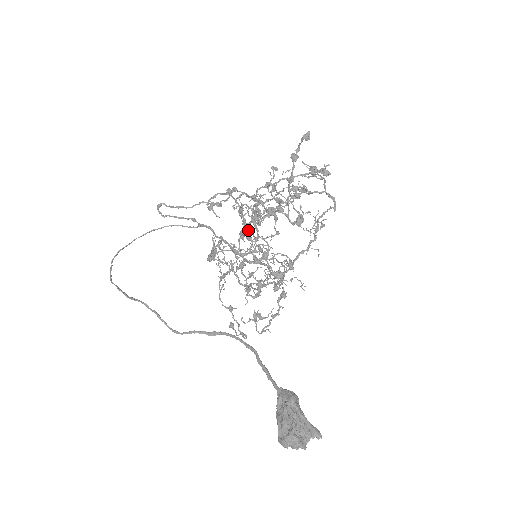
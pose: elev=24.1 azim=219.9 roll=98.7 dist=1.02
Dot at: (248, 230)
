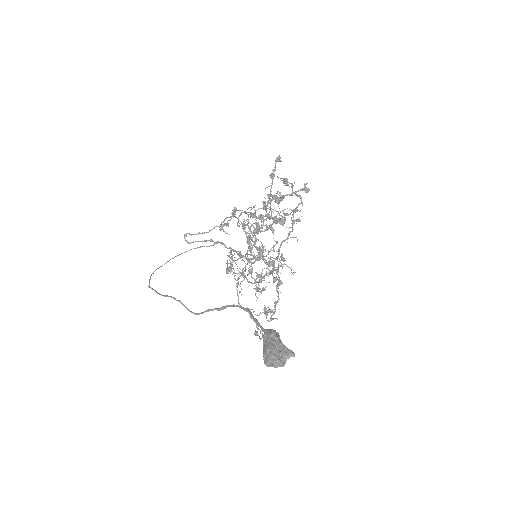
Dot at: (248, 238)
